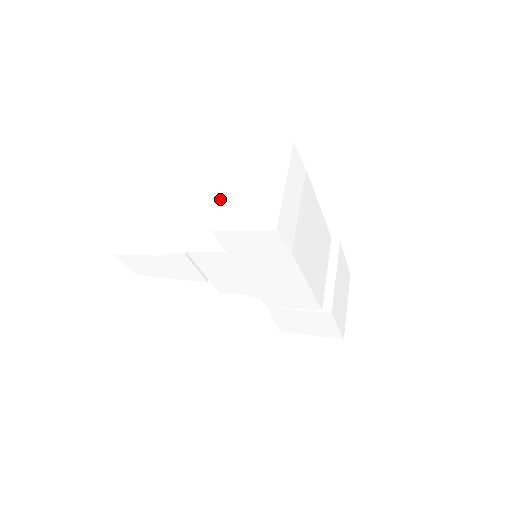
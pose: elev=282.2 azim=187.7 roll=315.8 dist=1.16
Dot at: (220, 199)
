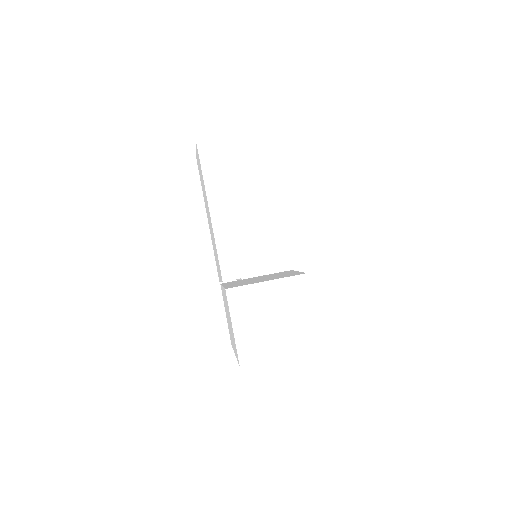
Dot at: occluded
